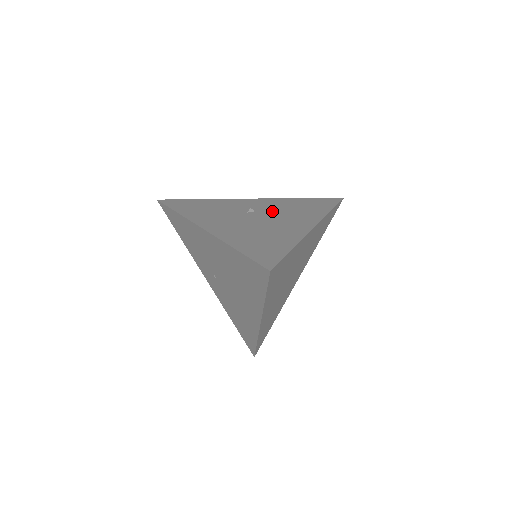
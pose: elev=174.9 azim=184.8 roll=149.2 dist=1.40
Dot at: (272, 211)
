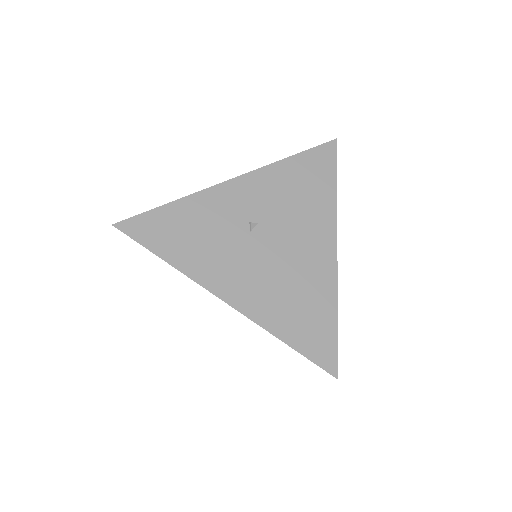
Dot at: (276, 217)
